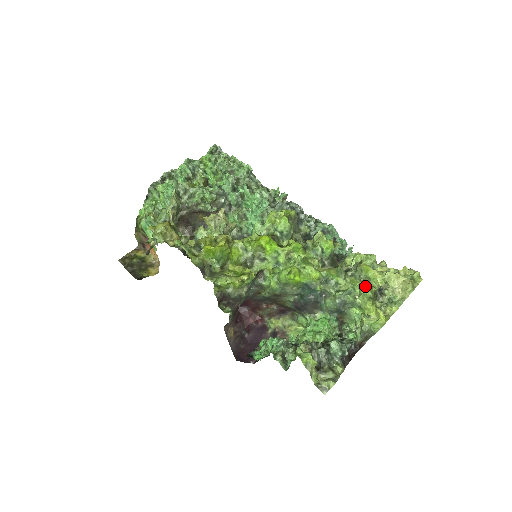
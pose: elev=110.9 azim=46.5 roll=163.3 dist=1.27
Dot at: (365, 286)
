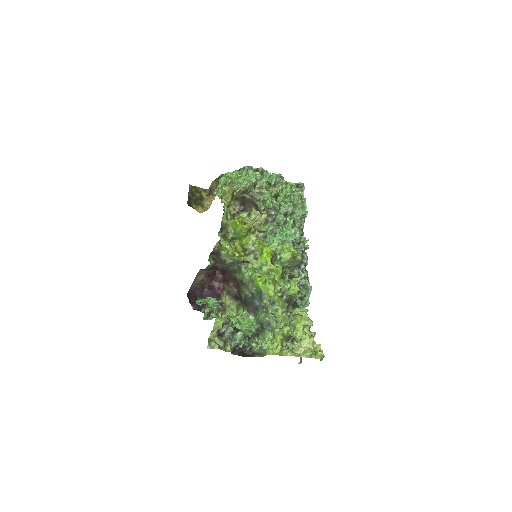
Dot at: (288, 326)
